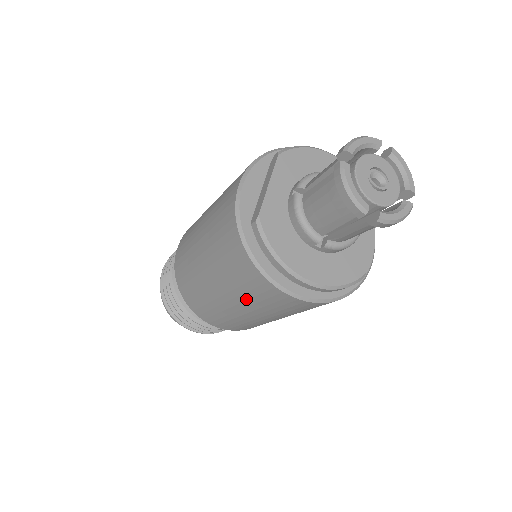
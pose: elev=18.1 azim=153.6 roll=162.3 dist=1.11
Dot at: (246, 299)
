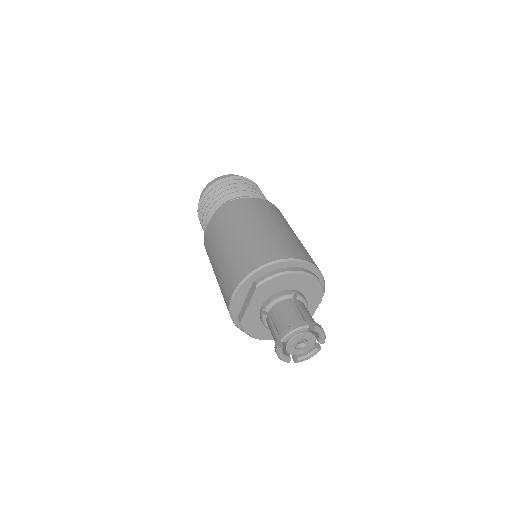
Dot at: occluded
